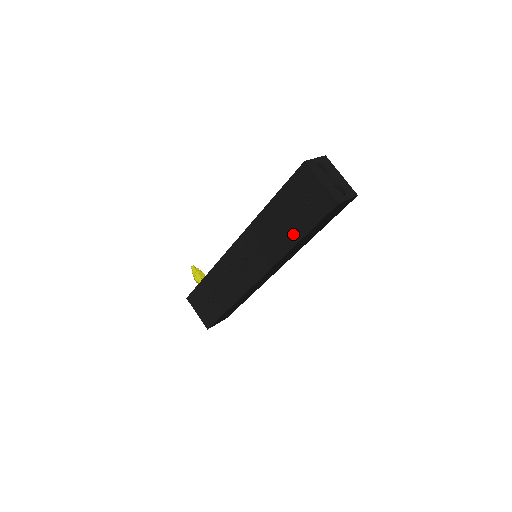
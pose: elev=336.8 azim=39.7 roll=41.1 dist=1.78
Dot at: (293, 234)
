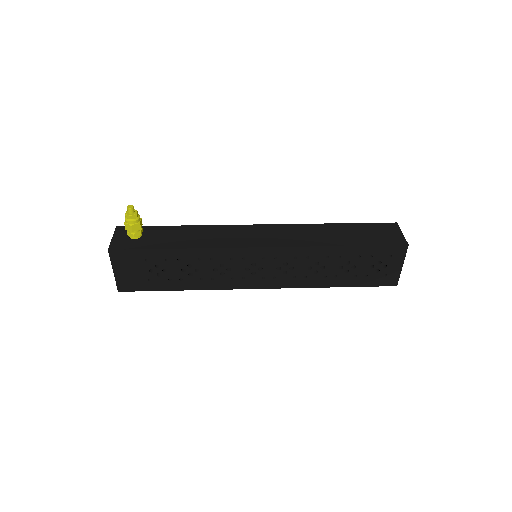
Dot at: (336, 280)
